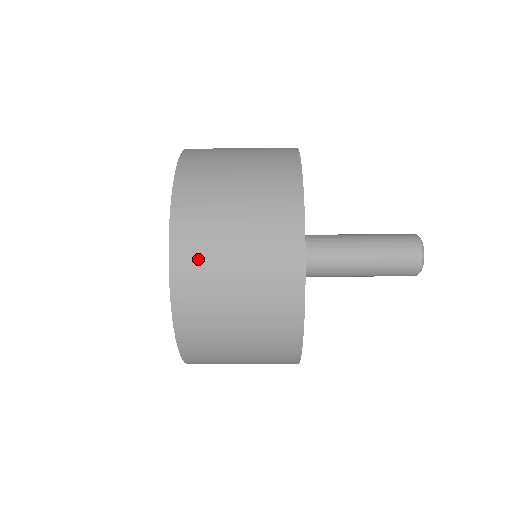
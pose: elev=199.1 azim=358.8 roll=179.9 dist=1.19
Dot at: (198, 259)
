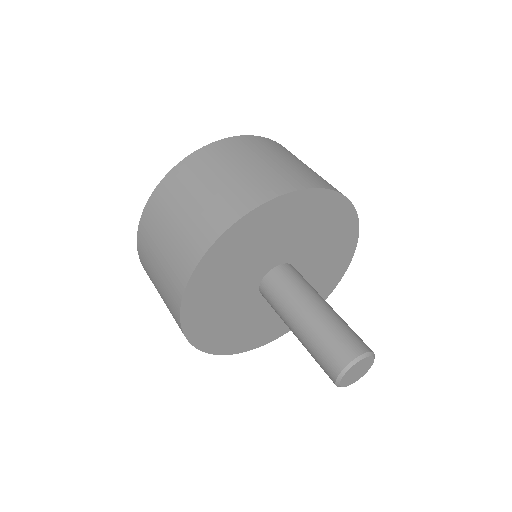
Dot at: (232, 150)
